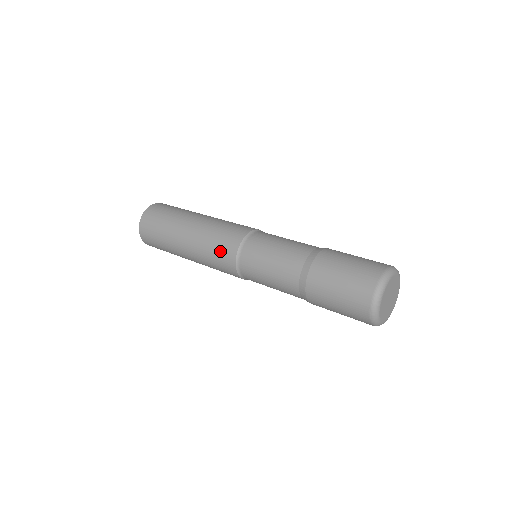
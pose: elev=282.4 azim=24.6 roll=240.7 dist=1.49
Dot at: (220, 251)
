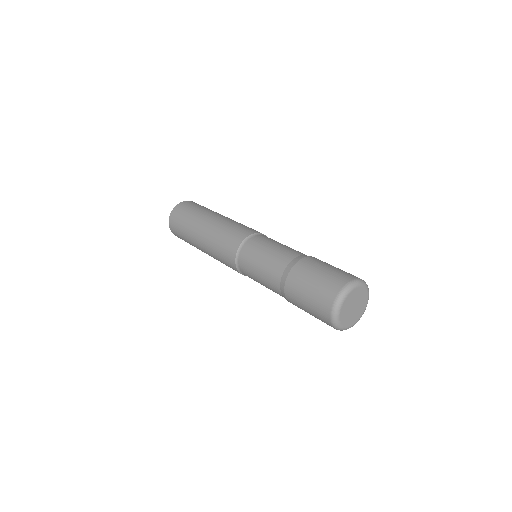
Dot at: (225, 249)
